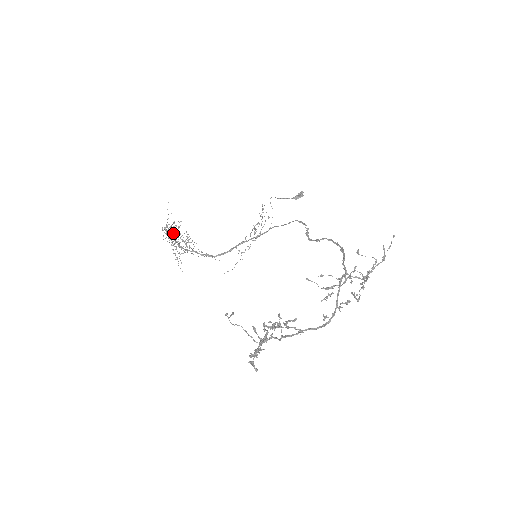
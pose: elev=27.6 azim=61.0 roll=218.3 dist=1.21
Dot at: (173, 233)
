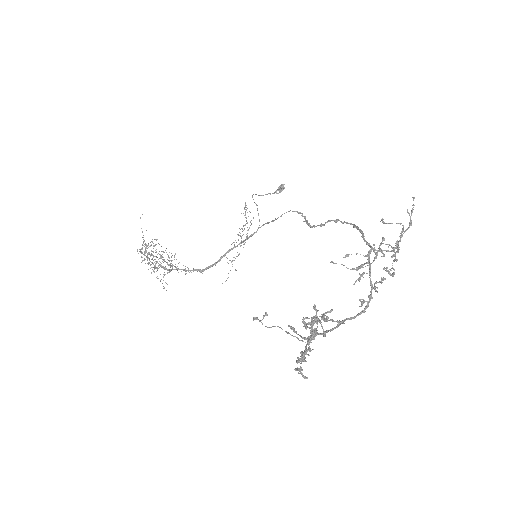
Dot at: (150, 254)
